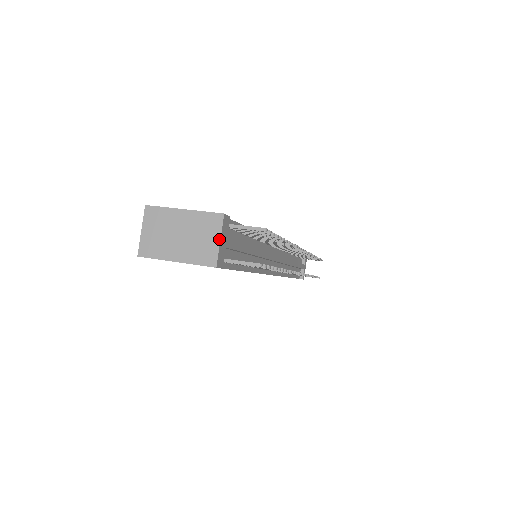
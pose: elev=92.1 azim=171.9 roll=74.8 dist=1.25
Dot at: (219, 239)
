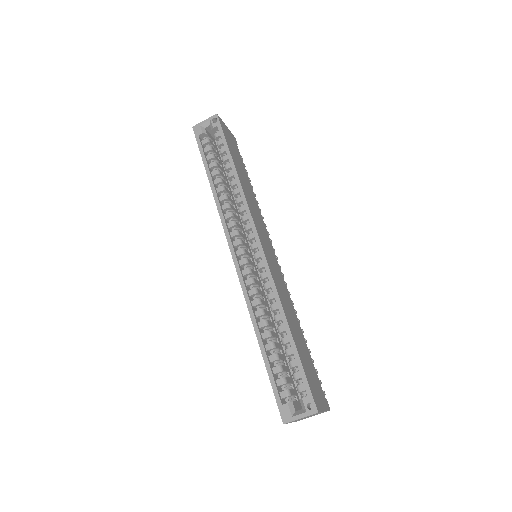
Dot at: occluded
